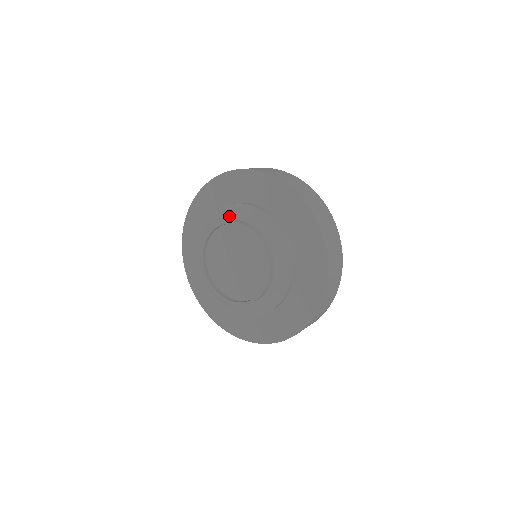
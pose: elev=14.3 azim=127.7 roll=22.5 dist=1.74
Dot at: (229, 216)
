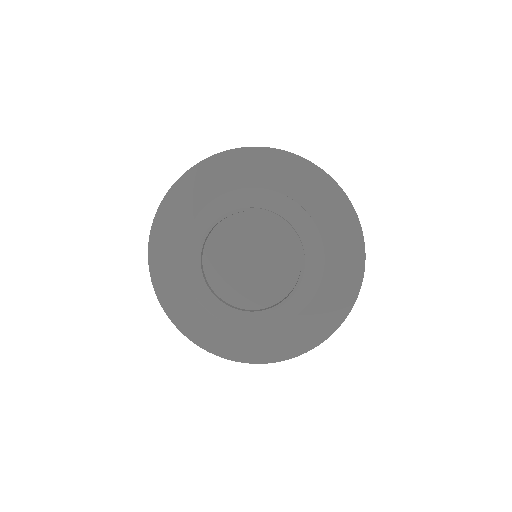
Dot at: (258, 202)
